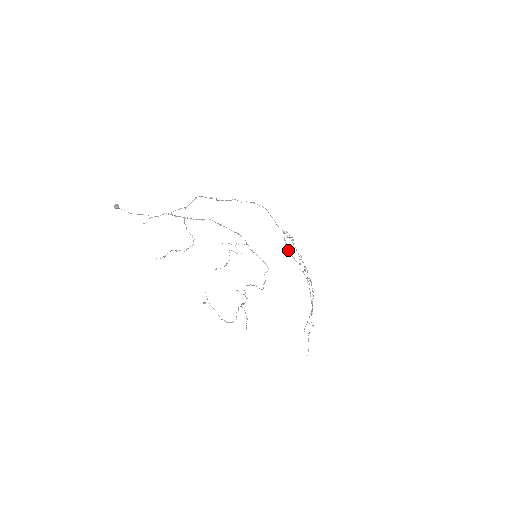
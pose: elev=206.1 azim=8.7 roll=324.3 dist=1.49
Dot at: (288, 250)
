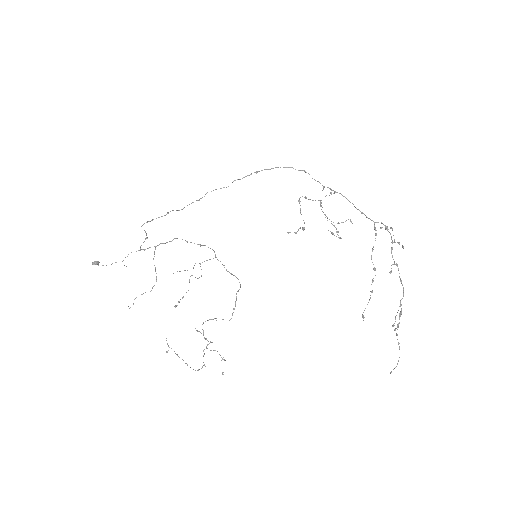
Dot at: (295, 233)
